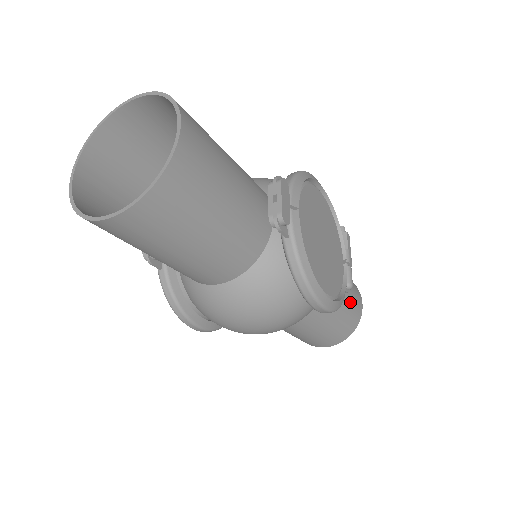
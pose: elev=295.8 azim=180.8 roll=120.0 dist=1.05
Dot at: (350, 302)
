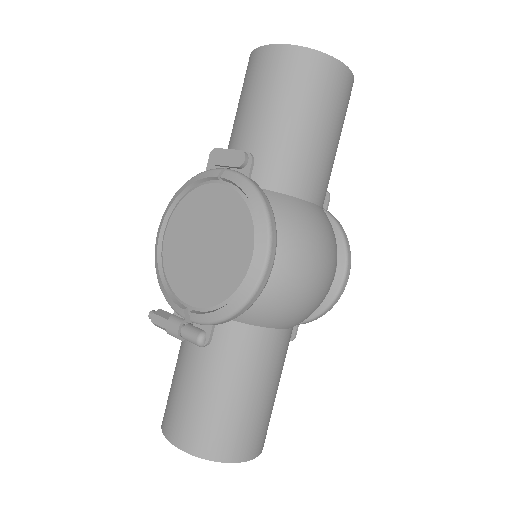
Dot at: occluded
